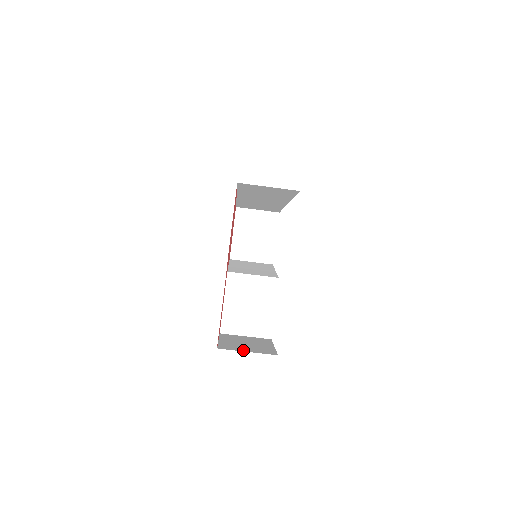
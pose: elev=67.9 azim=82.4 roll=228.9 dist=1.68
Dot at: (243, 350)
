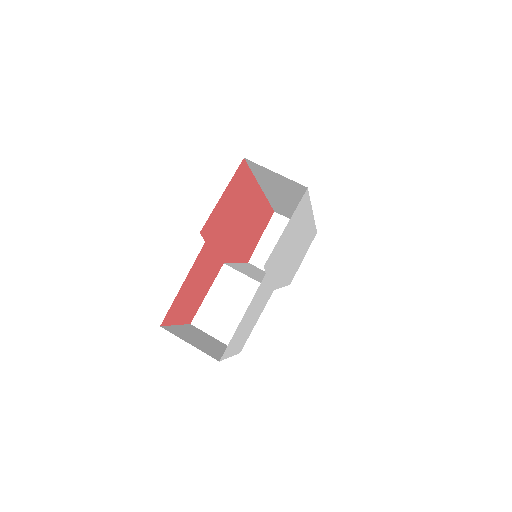
Dot at: (186, 340)
